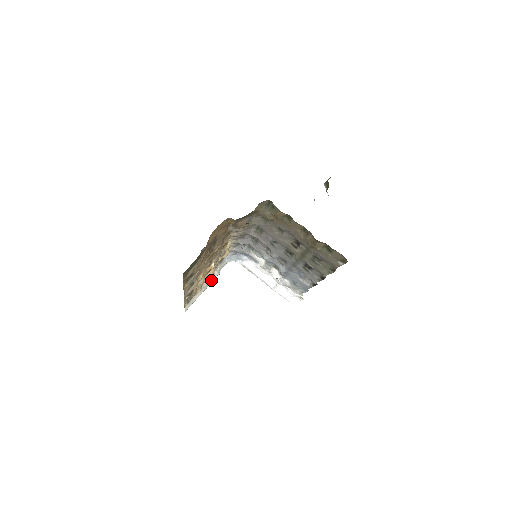
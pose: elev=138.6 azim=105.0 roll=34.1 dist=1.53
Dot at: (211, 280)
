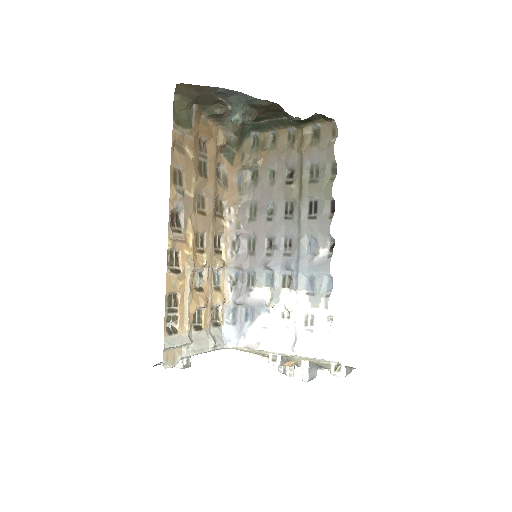
Dot at: (203, 345)
